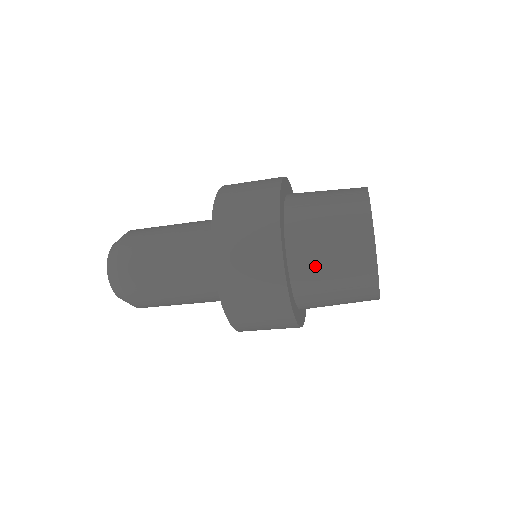
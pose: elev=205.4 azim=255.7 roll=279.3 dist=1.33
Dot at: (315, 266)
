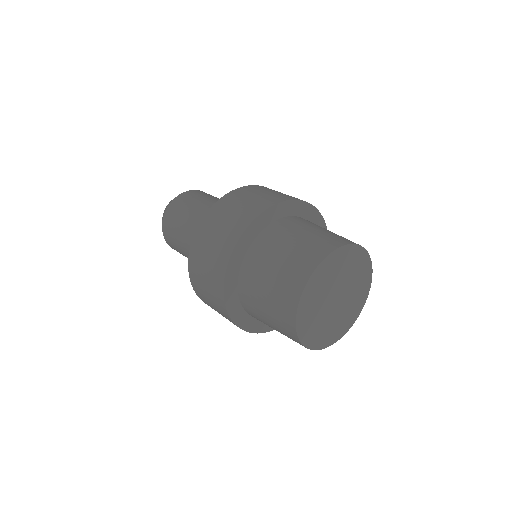
Dot at: occluded
